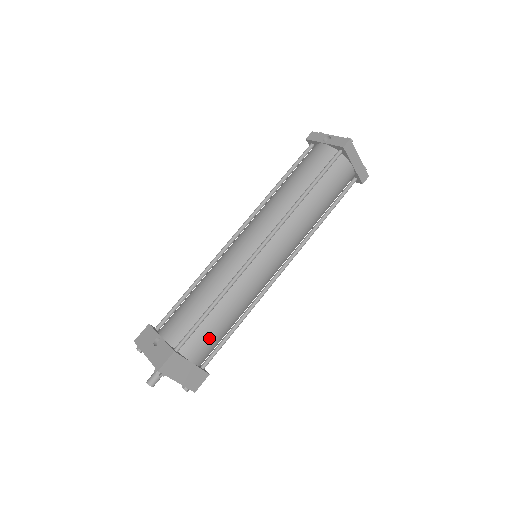
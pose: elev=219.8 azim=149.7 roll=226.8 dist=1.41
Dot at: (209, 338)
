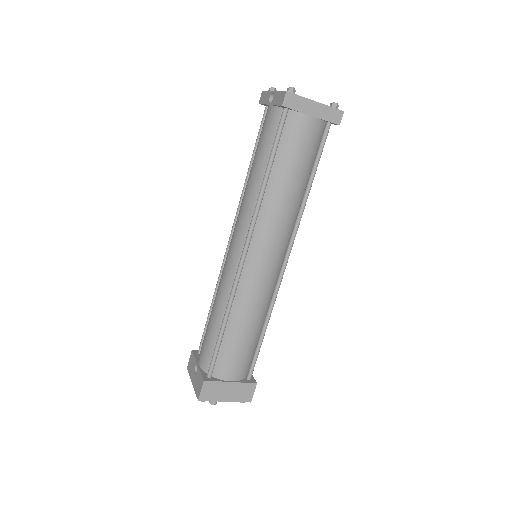
Dot at: (235, 356)
